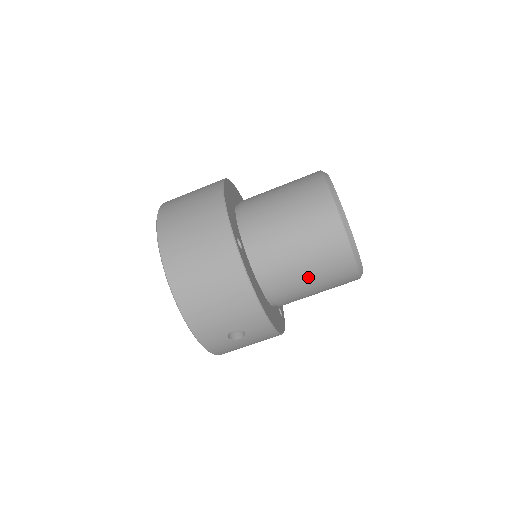
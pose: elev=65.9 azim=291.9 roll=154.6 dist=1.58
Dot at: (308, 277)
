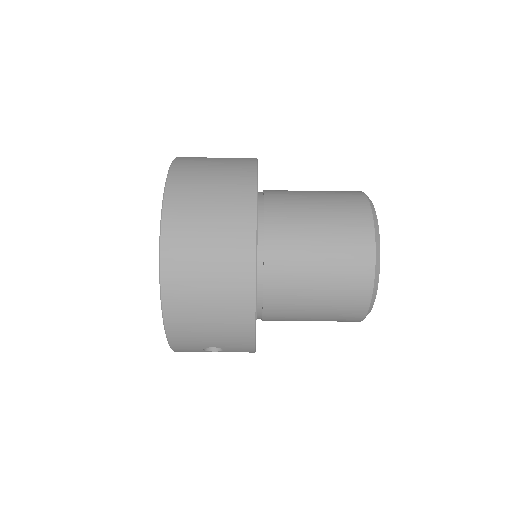
Dot at: (311, 314)
